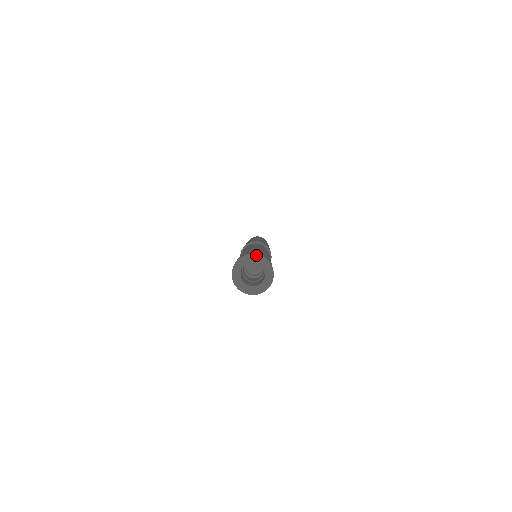
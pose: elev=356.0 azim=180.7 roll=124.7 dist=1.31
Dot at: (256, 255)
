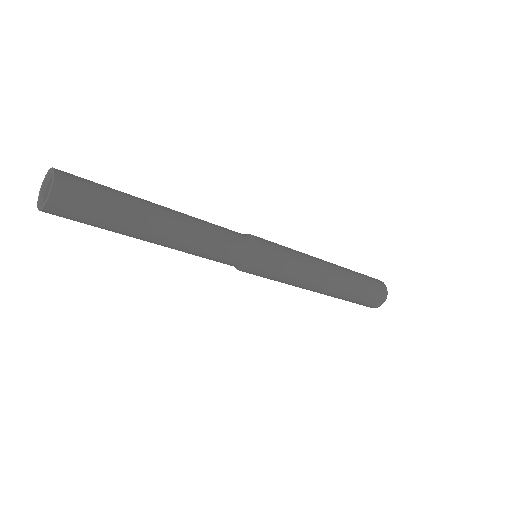
Dot at: (54, 172)
